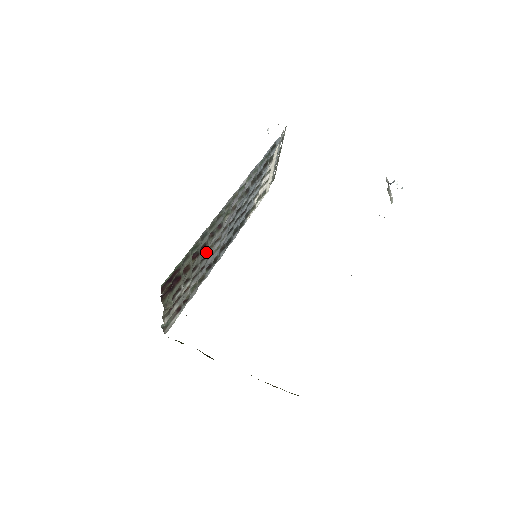
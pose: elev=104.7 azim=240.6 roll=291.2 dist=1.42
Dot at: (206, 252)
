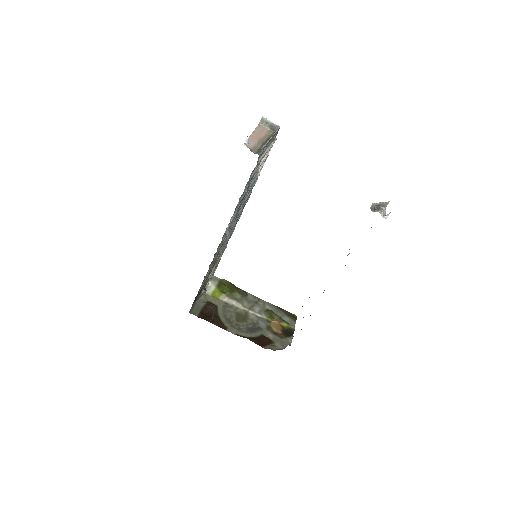
Dot at: (218, 255)
